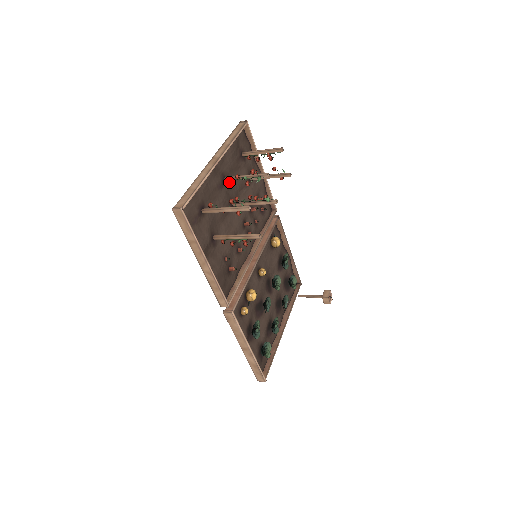
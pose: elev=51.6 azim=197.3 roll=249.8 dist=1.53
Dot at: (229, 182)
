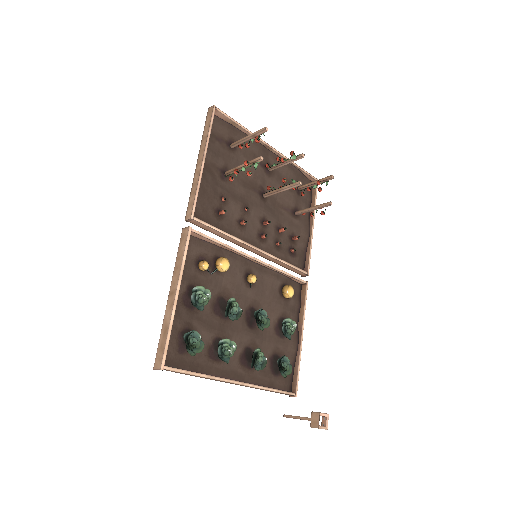
Dot at: (271, 177)
